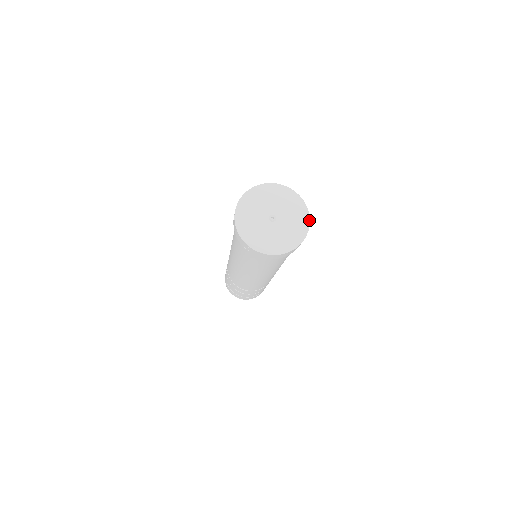
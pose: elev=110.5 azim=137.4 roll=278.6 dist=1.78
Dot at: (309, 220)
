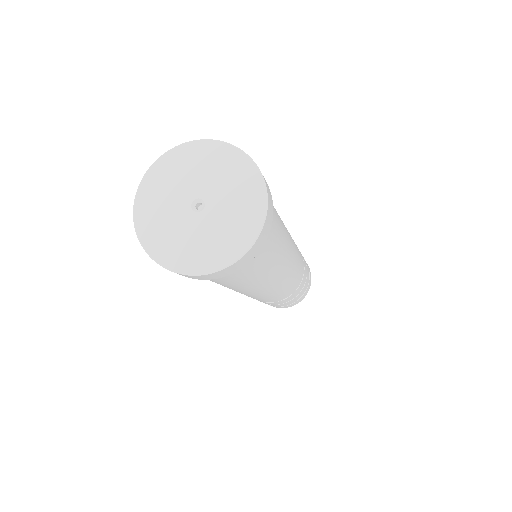
Dot at: (265, 214)
